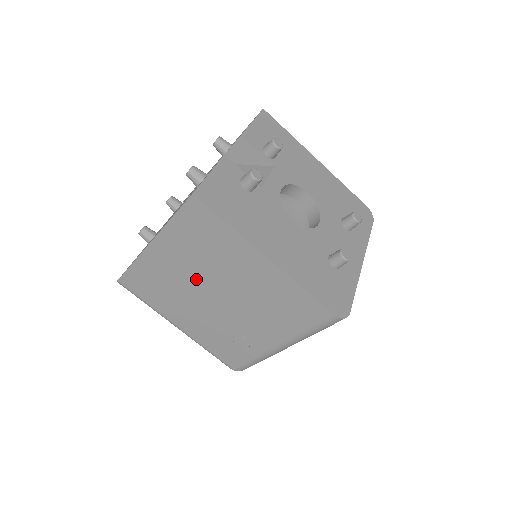
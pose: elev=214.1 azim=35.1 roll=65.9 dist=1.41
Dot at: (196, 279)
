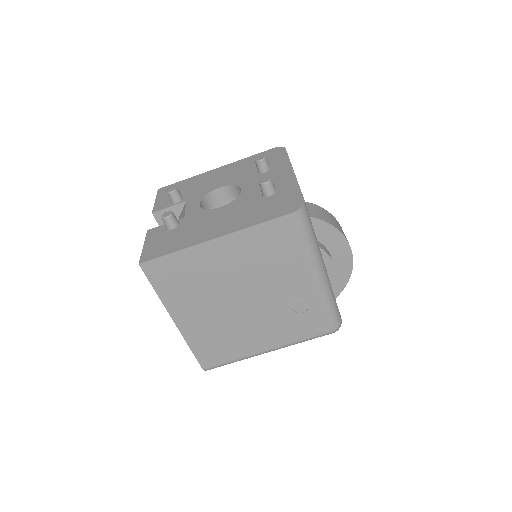
Dot at: (220, 306)
